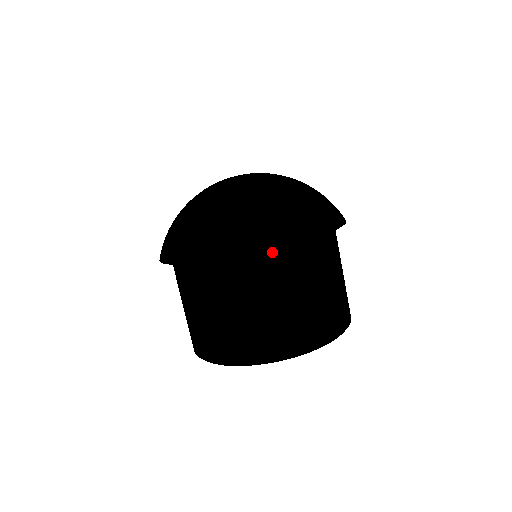
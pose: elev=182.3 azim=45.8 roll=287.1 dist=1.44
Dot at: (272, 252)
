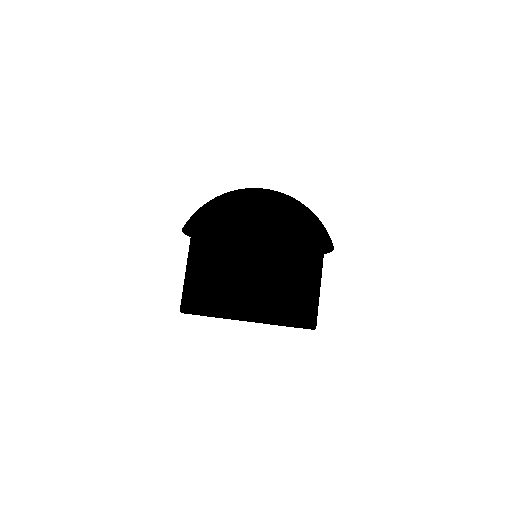
Dot at: (282, 235)
